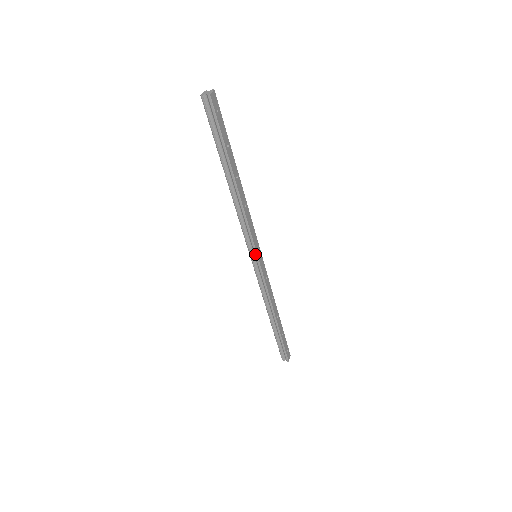
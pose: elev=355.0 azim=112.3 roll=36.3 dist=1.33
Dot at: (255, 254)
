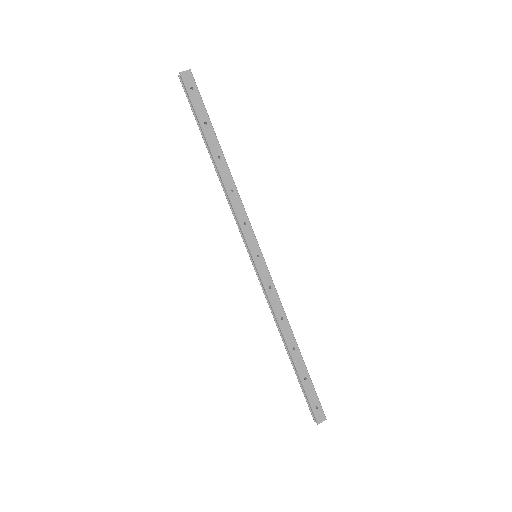
Dot at: (249, 251)
